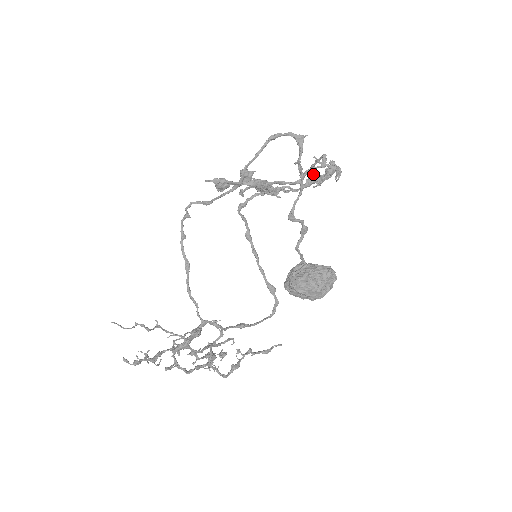
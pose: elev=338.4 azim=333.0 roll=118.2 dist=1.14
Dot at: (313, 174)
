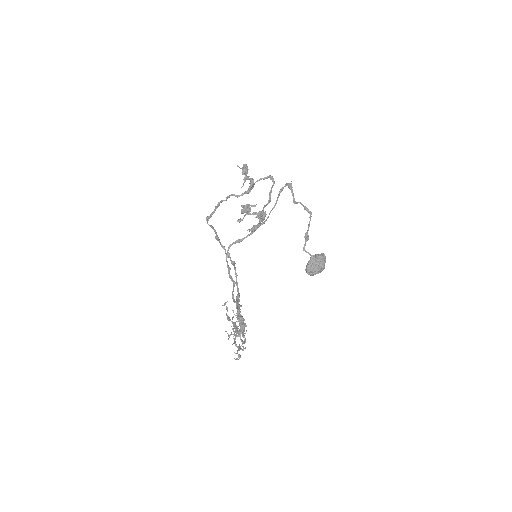
Dot at: (253, 184)
